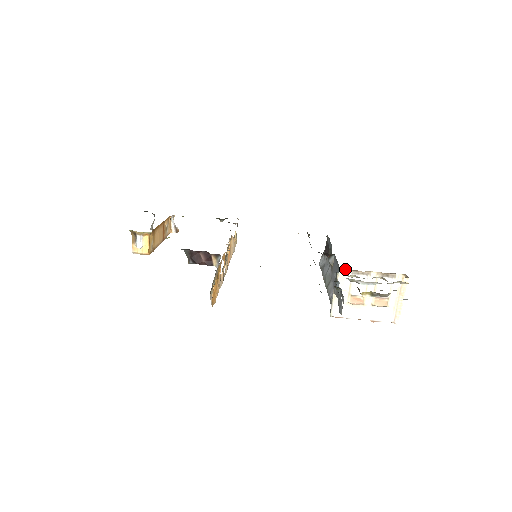
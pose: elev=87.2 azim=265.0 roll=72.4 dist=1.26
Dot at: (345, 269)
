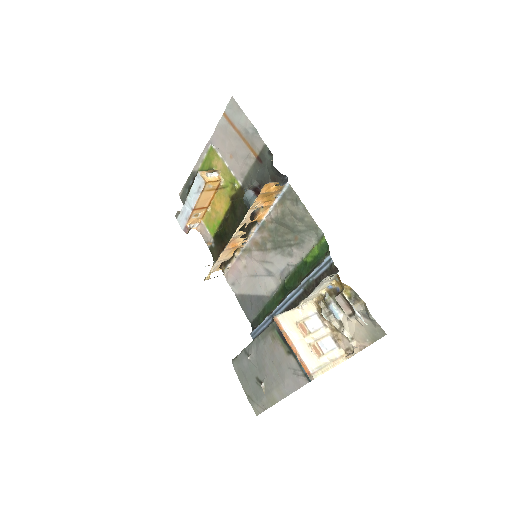
Dot at: (315, 306)
